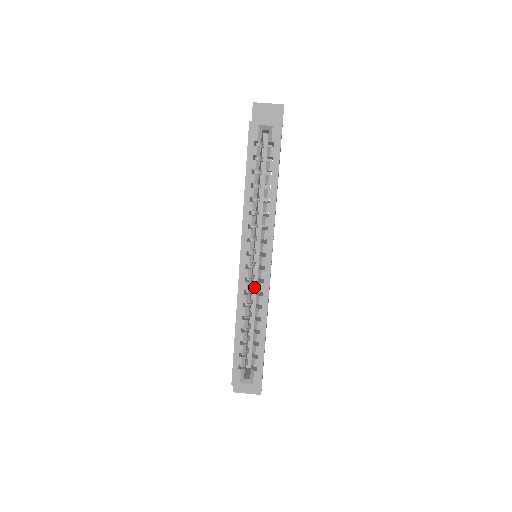
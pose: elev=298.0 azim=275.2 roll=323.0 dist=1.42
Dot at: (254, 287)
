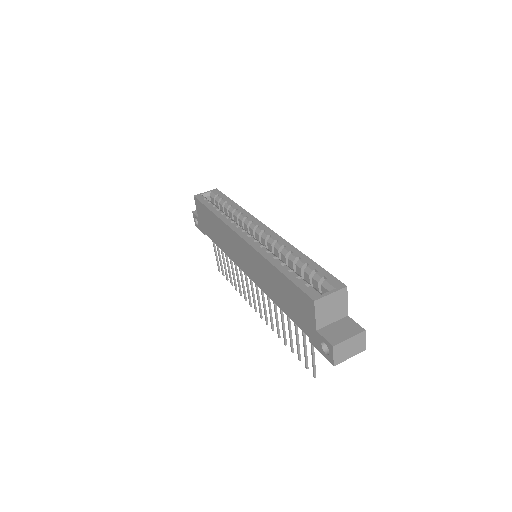
Dot at: occluded
